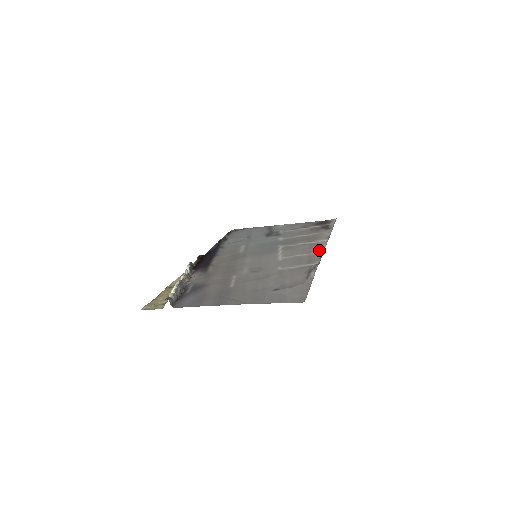
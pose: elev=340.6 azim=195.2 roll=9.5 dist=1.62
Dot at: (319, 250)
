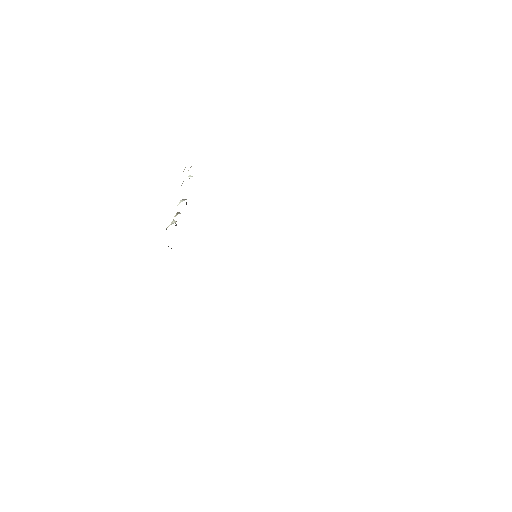
Dot at: occluded
